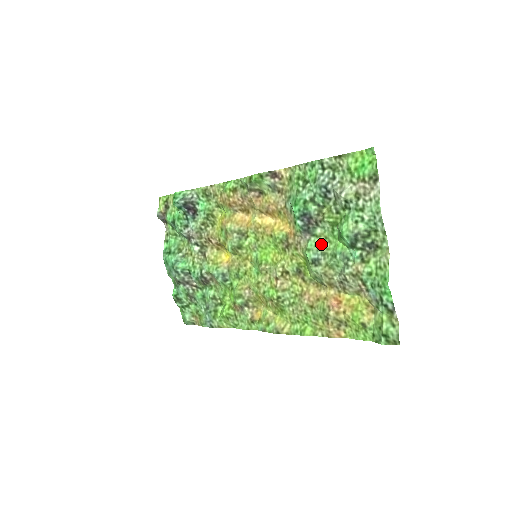
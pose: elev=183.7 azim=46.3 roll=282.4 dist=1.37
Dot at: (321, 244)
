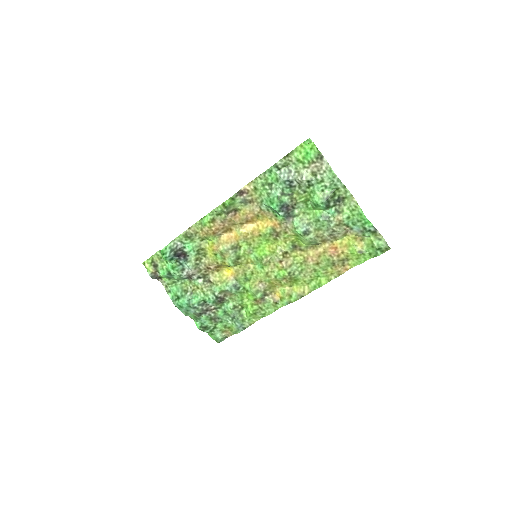
Dot at: (303, 219)
